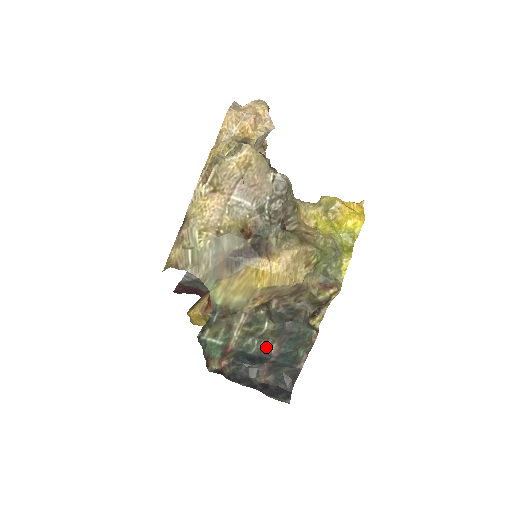
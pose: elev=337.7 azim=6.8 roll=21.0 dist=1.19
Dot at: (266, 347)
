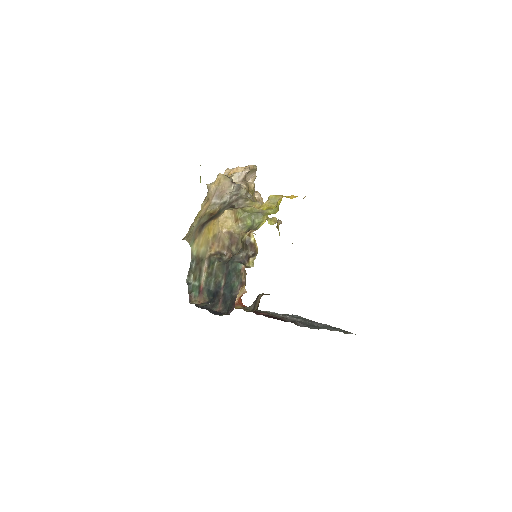
Dot at: (218, 282)
